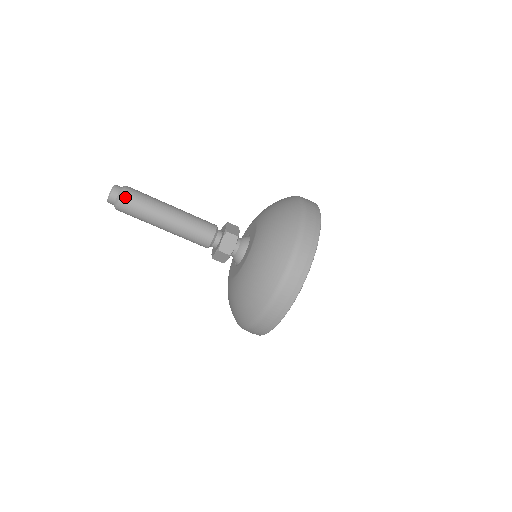
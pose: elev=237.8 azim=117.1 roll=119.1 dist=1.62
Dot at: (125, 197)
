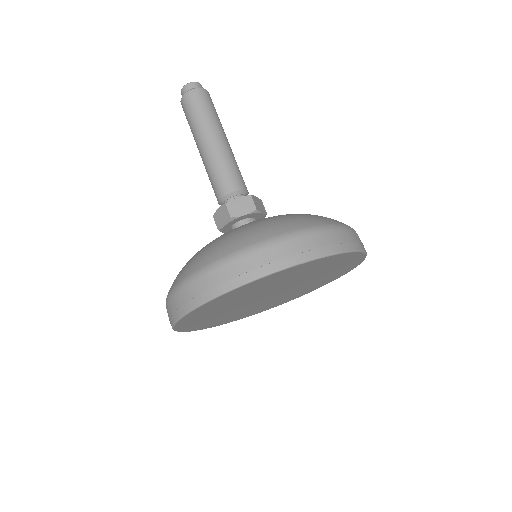
Dot at: occluded
